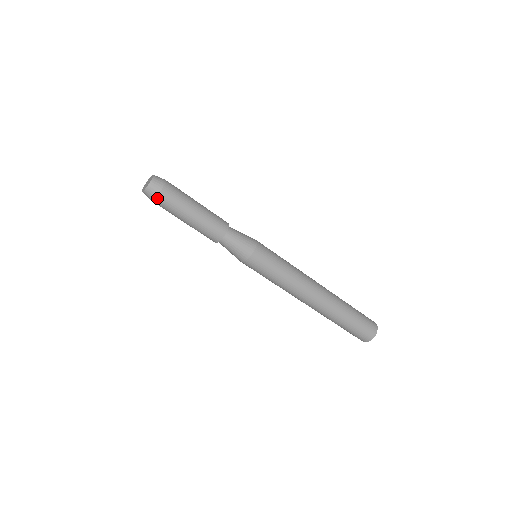
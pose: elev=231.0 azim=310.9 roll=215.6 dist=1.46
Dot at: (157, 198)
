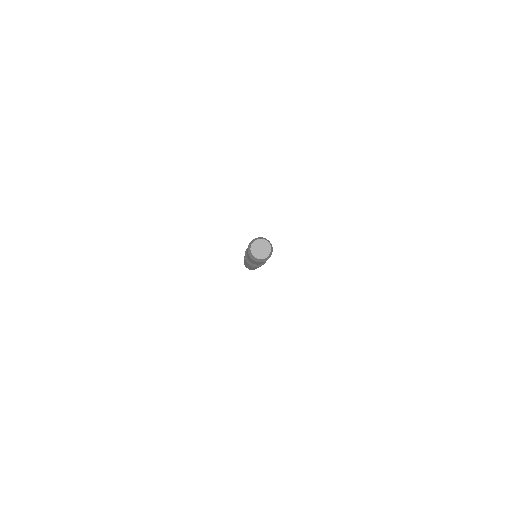
Dot at: occluded
